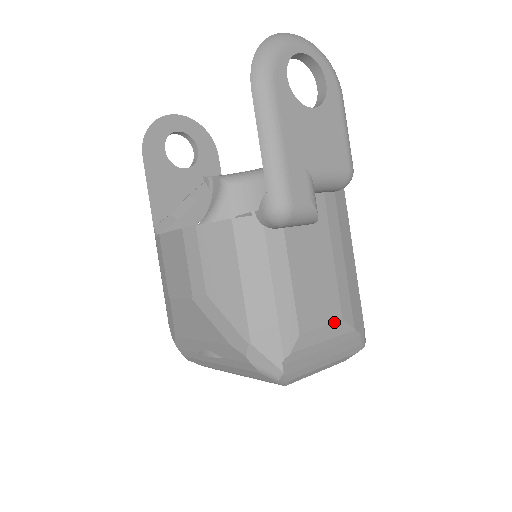
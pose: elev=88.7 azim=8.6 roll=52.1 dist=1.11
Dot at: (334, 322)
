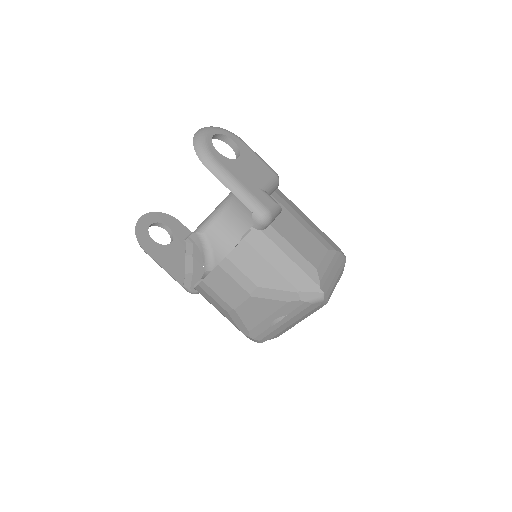
Dot at: (326, 253)
